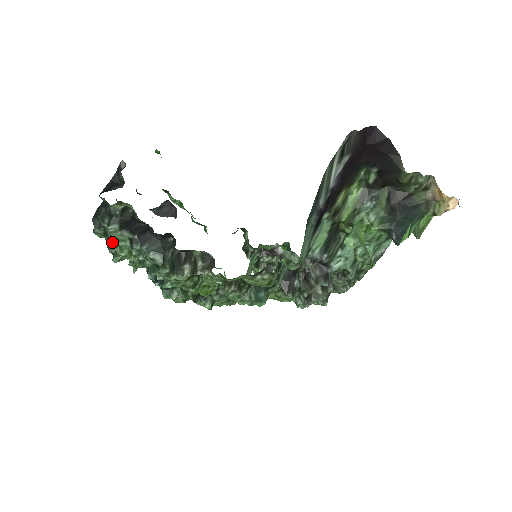
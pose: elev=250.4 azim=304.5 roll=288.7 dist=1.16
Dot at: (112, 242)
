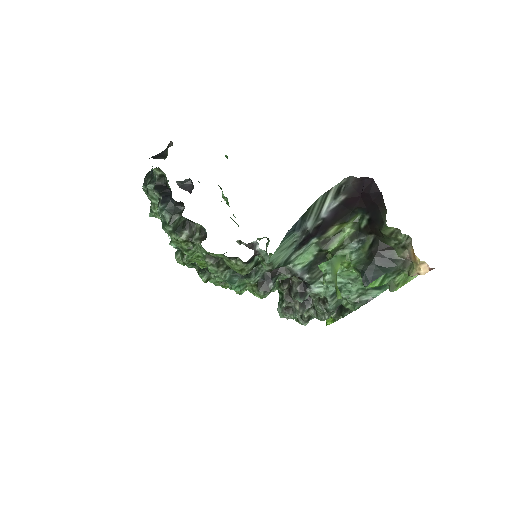
Dot at: (150, 199)
